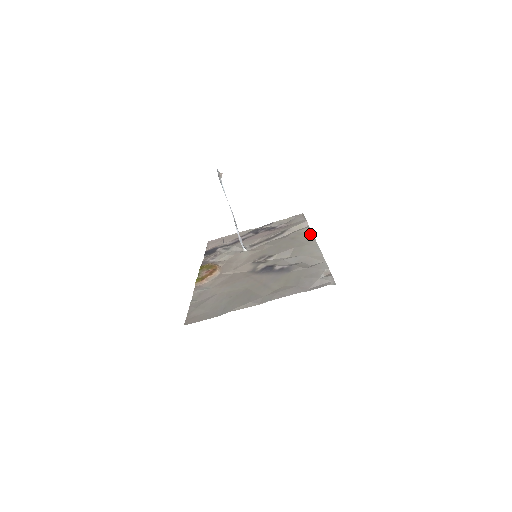
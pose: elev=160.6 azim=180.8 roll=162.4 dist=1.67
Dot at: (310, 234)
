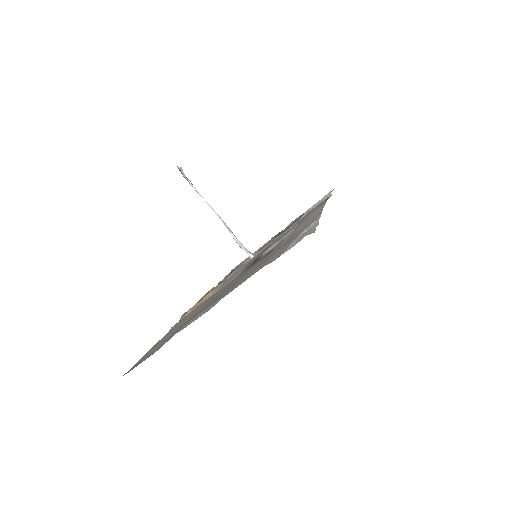
Dot at: occluded
